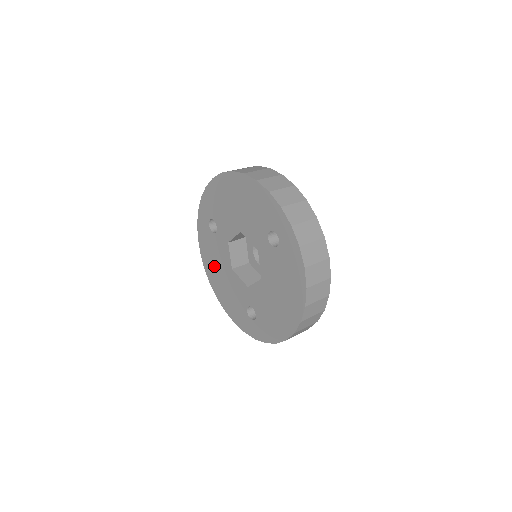
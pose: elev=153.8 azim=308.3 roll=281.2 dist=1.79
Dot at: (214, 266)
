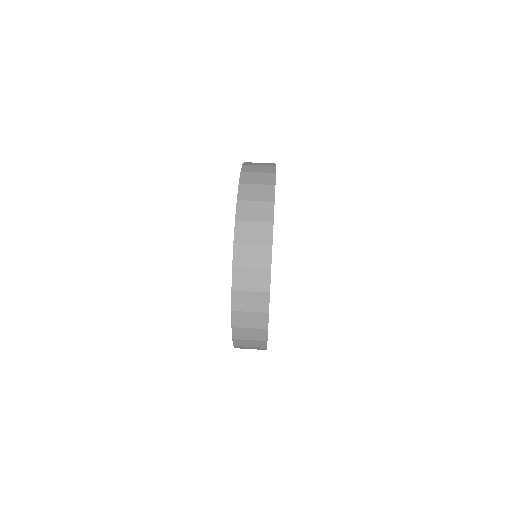
Dot at: occluded
